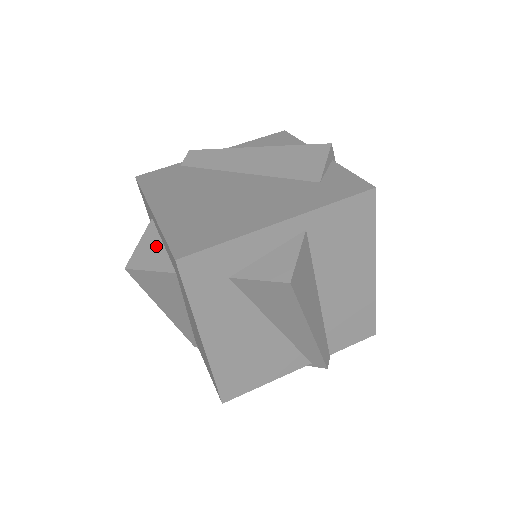
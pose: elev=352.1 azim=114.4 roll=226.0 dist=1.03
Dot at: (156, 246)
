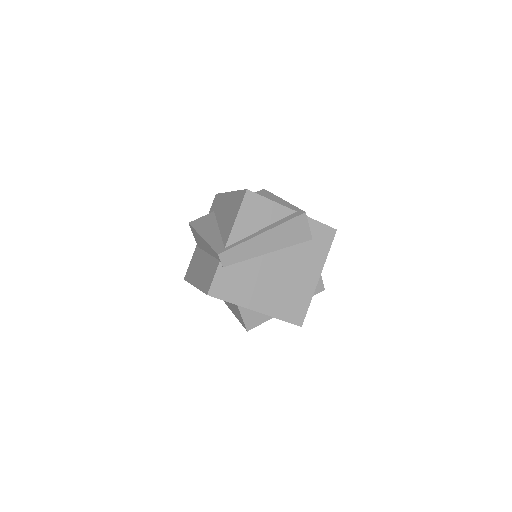
Dot at: (254, 314)
